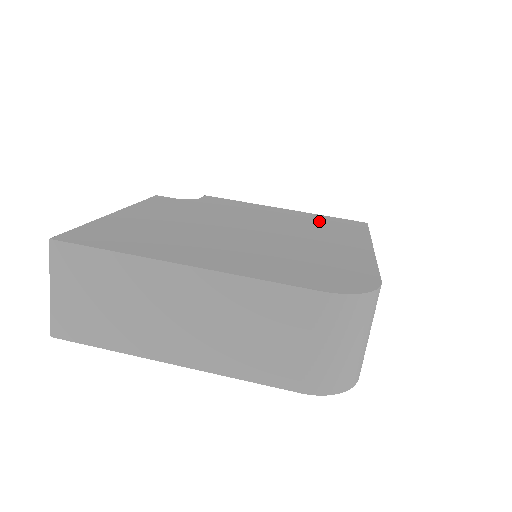
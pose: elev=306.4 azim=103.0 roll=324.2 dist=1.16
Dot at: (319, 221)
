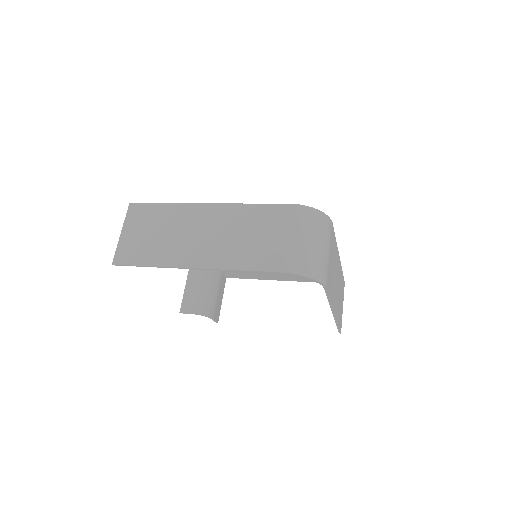
Dot at: occluded
